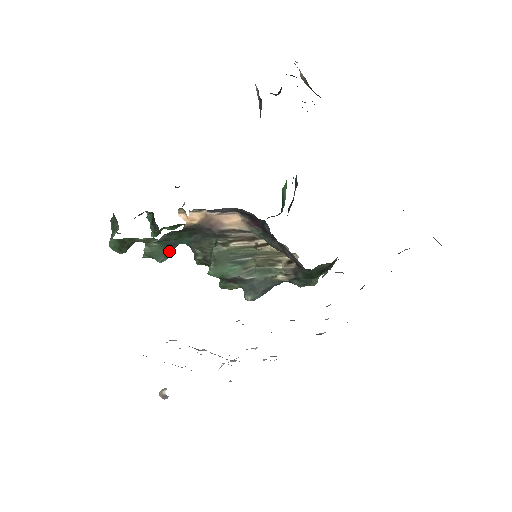
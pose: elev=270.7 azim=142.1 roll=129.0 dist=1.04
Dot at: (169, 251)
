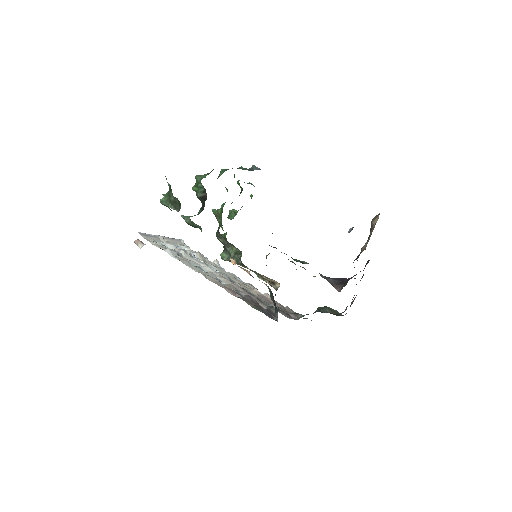
Dot at: occluded
